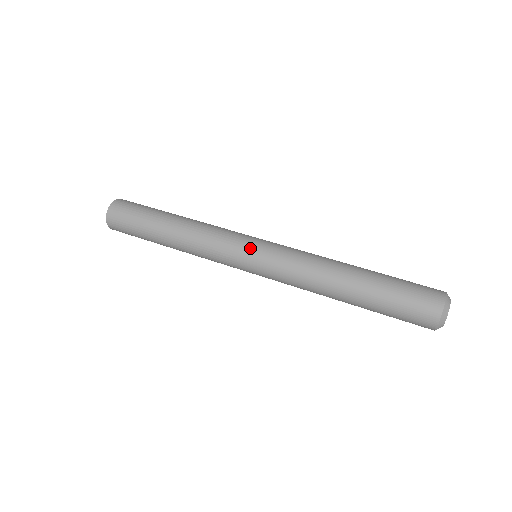
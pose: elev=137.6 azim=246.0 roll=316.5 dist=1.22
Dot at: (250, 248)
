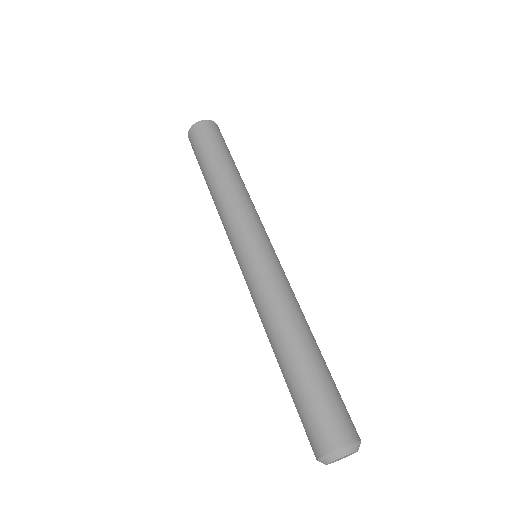
Dot at: (237, 258)
